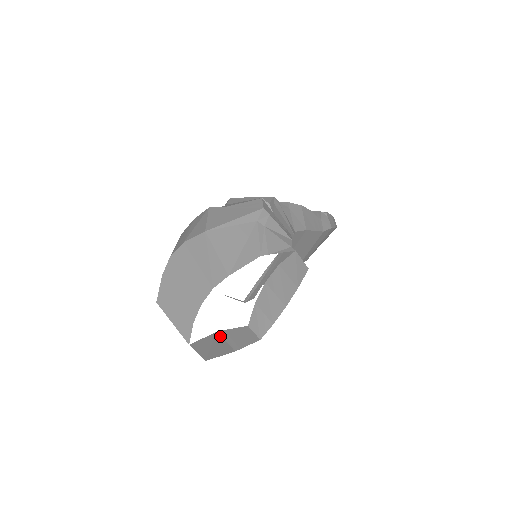
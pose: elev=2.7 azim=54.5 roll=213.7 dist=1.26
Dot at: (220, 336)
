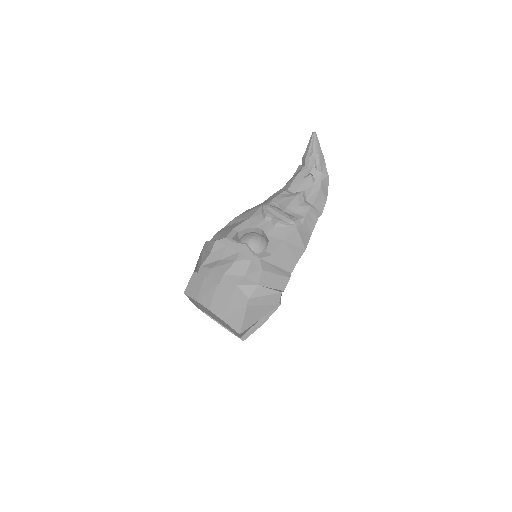
Dot at: occluded
